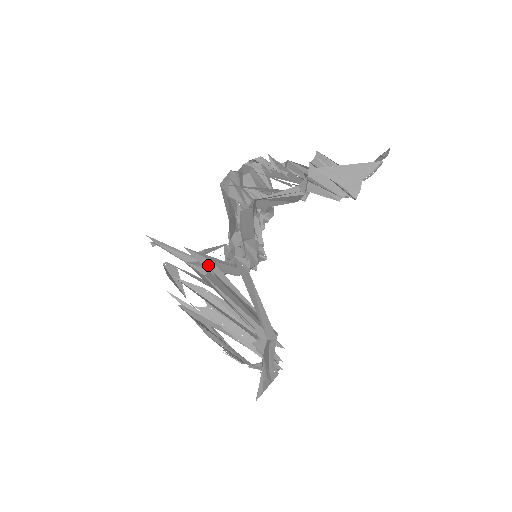
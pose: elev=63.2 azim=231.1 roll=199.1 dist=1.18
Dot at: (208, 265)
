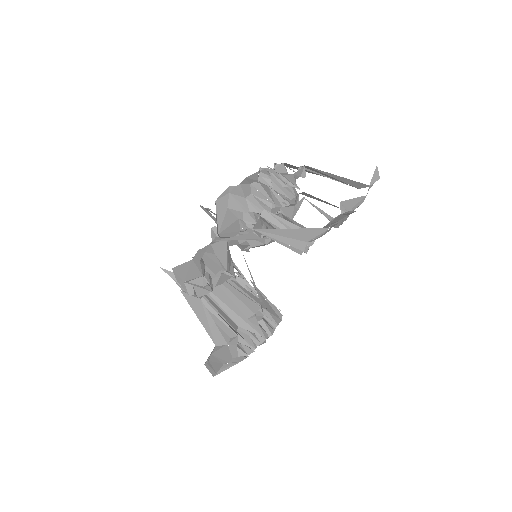
Dot at: occluded
